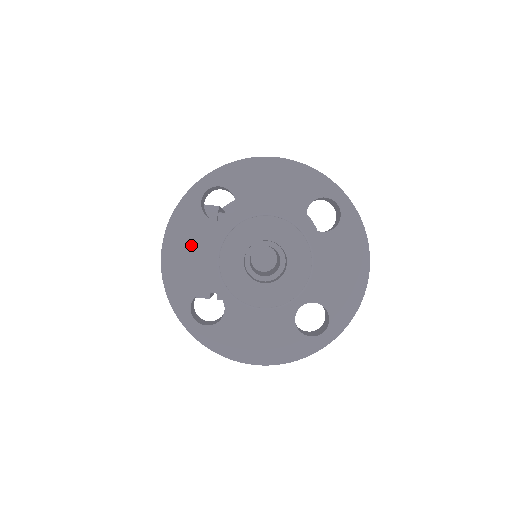
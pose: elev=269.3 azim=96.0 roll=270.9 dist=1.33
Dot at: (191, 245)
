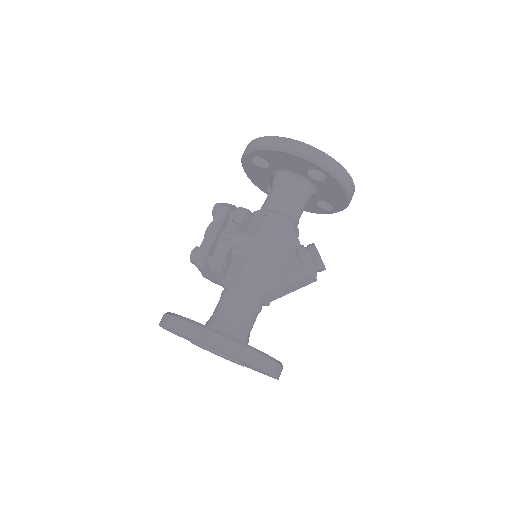
Dot at: occluded
